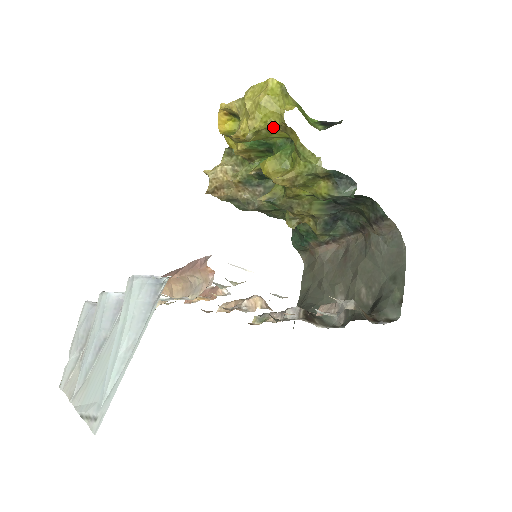
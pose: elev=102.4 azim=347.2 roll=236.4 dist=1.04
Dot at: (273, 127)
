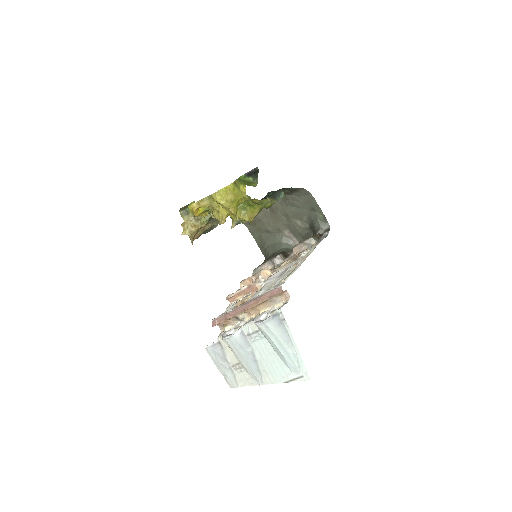
Dot at: (241, 203)
